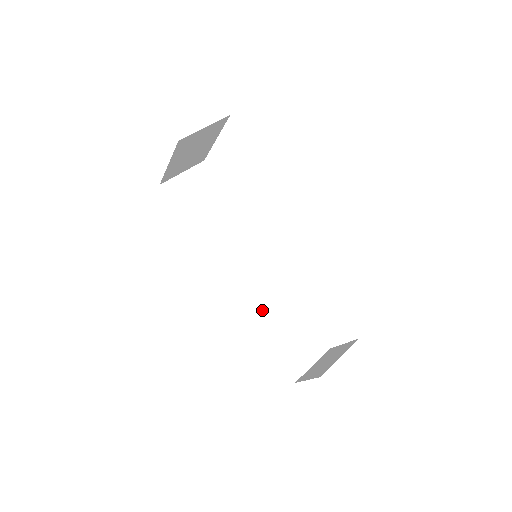
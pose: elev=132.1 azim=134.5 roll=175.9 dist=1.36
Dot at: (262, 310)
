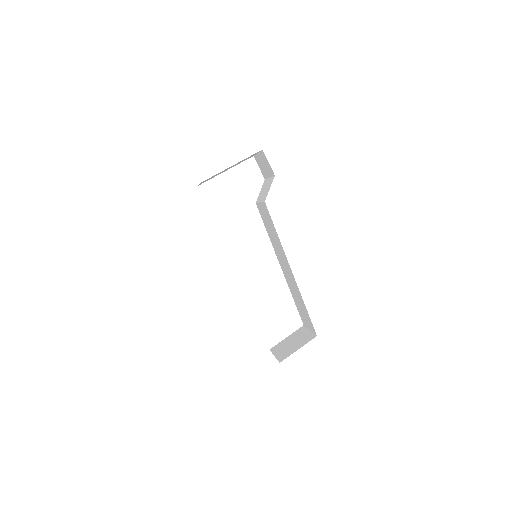
Dot at: occluded
